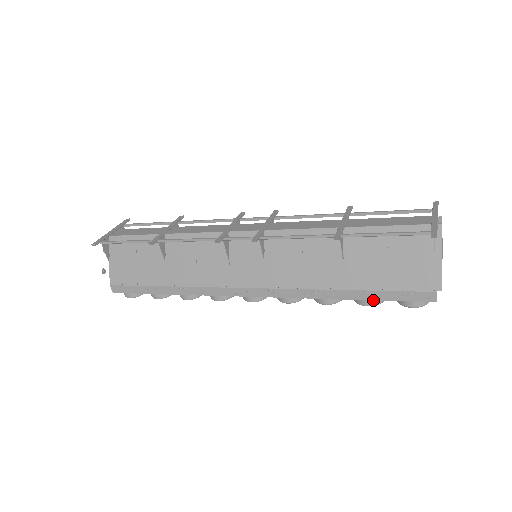
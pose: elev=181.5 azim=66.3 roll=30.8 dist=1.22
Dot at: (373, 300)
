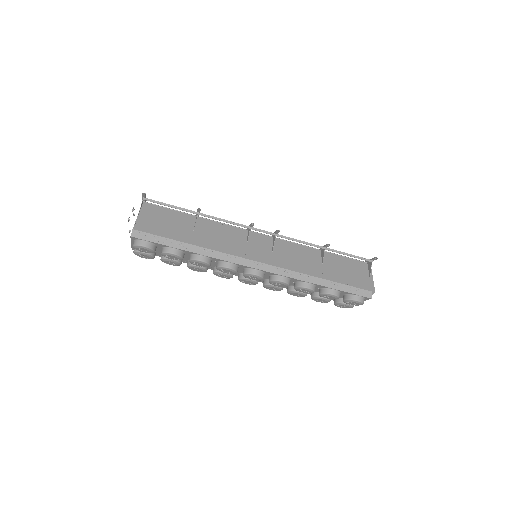
Dot at: (337, 291)
